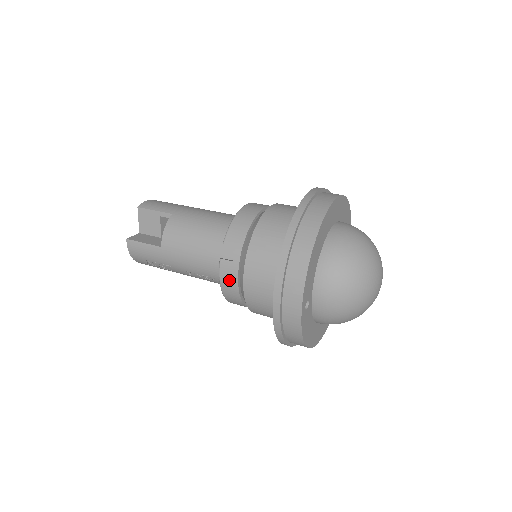
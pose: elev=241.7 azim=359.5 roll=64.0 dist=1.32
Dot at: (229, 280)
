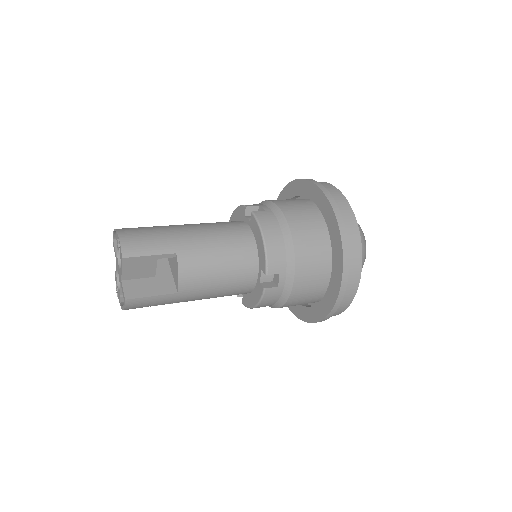
Dot at: (270, 300)
